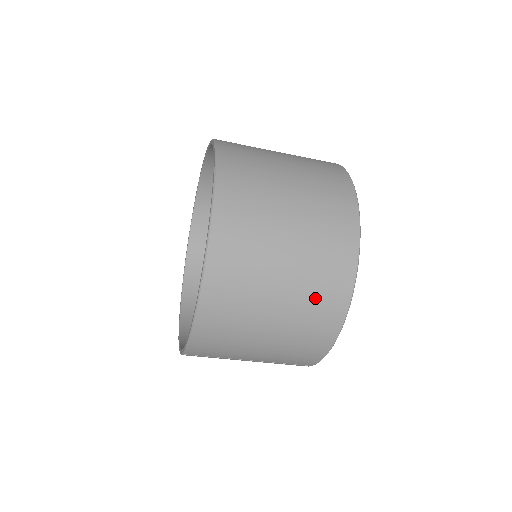
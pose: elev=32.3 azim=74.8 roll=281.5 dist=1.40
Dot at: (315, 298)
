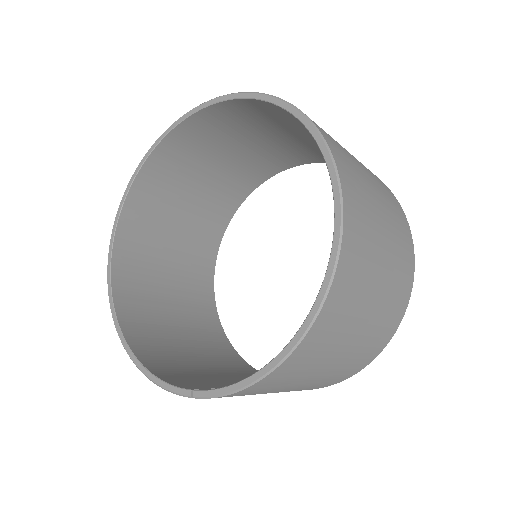
Dot at: (376, 337)
